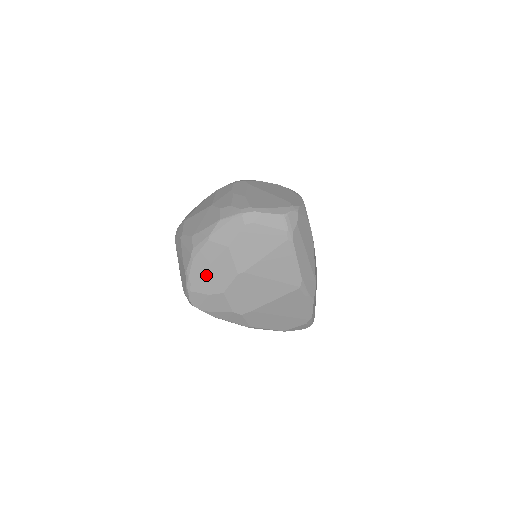
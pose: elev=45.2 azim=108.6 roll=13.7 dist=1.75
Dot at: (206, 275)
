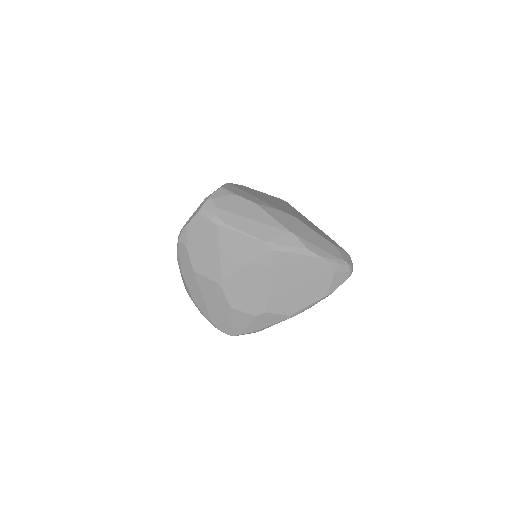
Dot at: (209, 305)
